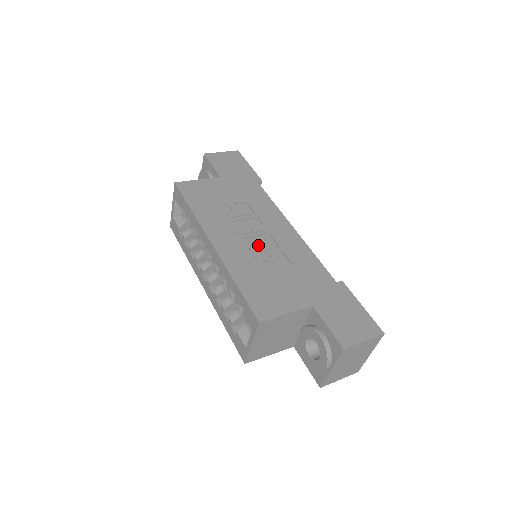
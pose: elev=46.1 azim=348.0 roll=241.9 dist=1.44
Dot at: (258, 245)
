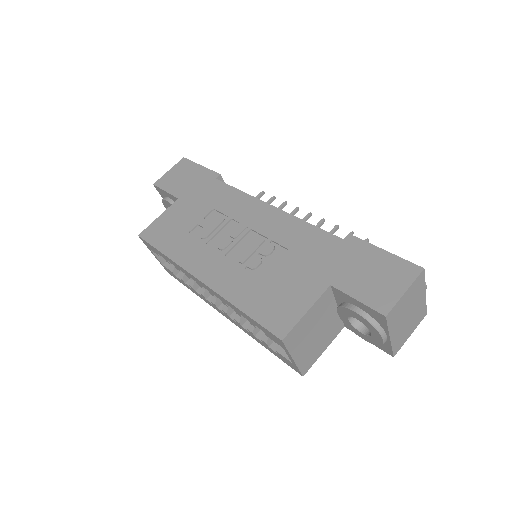
Dot at: (245, 251)
